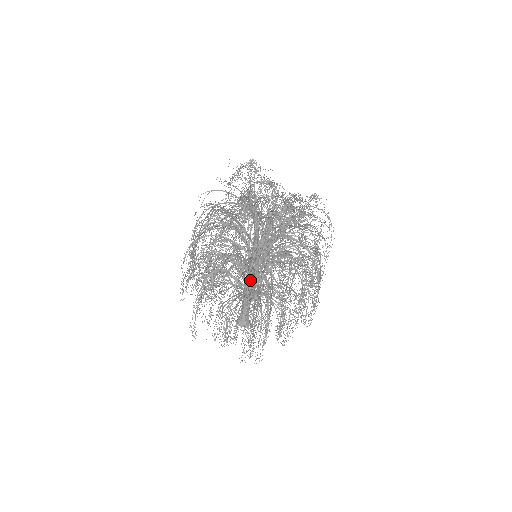
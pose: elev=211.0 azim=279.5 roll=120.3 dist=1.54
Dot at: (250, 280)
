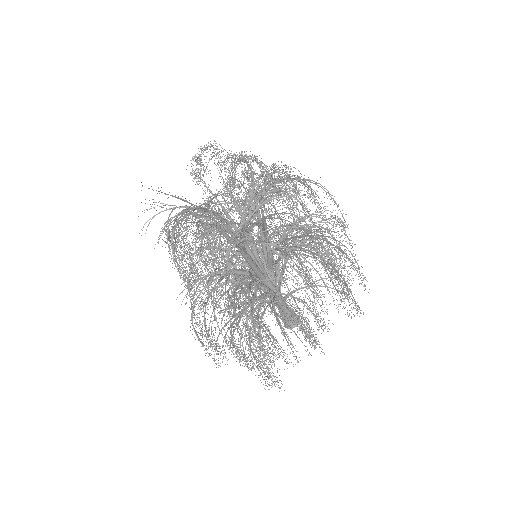
Dot at: occluded
